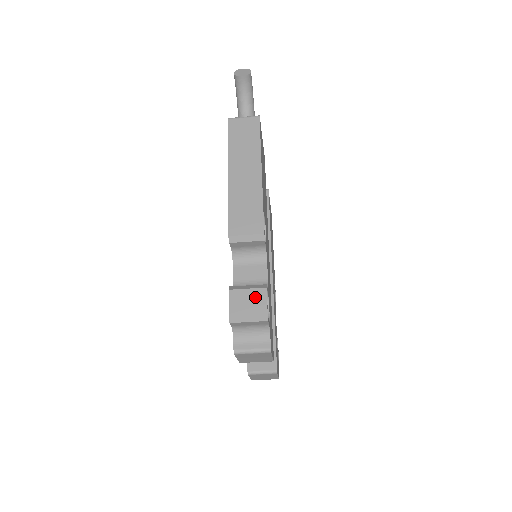
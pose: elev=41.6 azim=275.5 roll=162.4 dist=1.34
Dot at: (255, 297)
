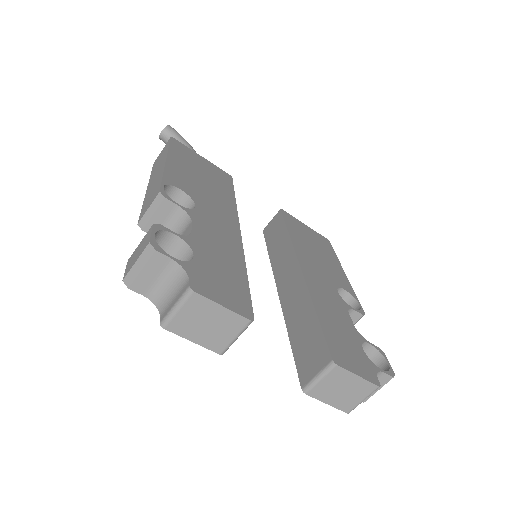
Dot at: (143, 242)
